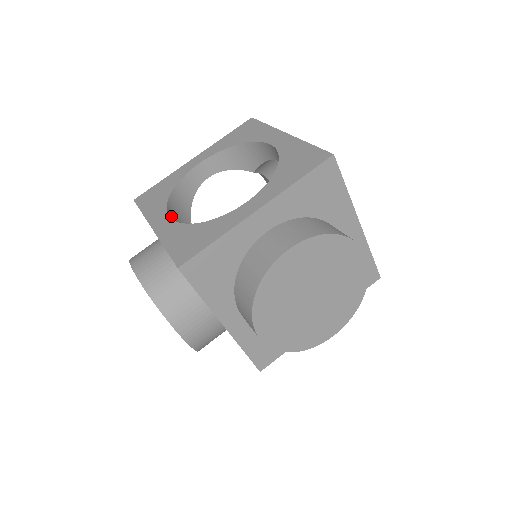
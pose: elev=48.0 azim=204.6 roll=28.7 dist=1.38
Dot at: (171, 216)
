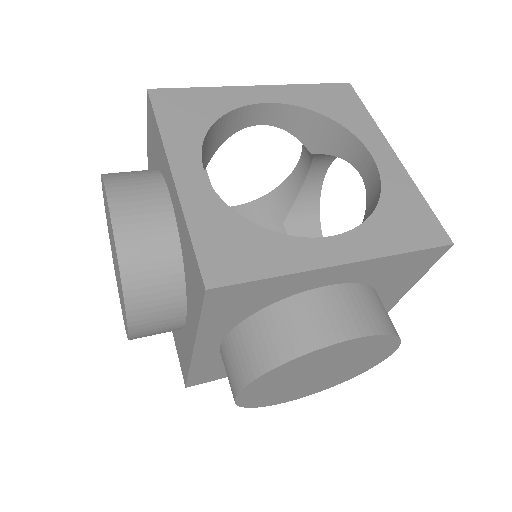
Dot at: occluded
